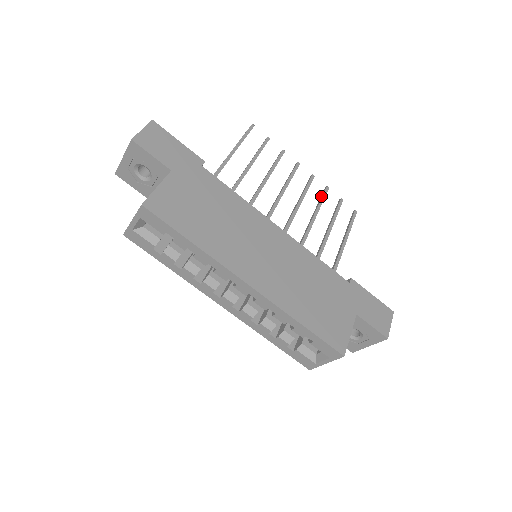
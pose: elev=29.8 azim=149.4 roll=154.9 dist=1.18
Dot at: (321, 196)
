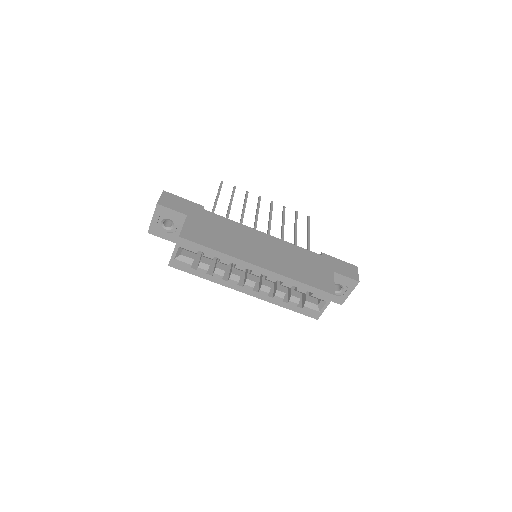
Dot at: (282, 212)
